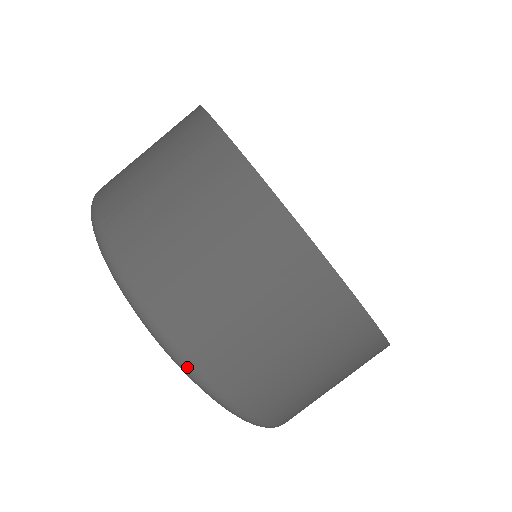
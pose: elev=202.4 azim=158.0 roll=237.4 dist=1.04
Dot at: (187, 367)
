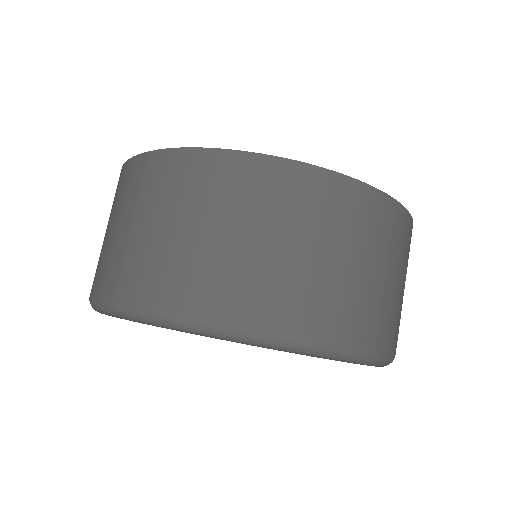
Dot at: (158, 316)
